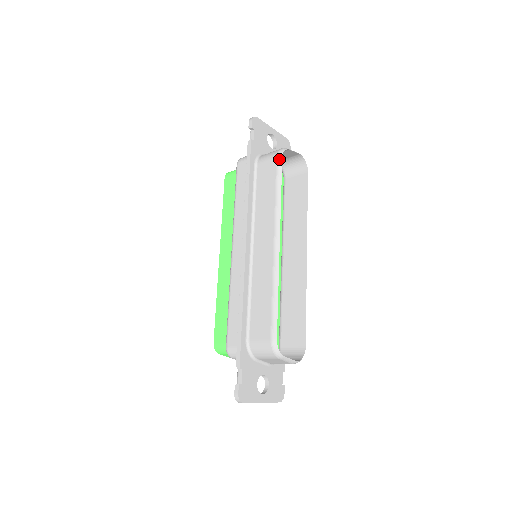
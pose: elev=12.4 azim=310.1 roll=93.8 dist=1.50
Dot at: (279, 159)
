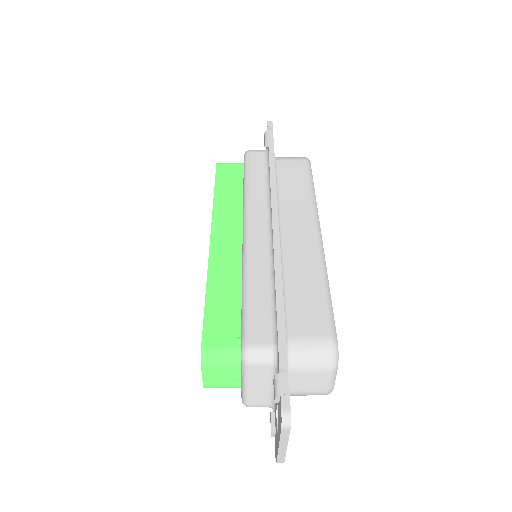
Dot at: (308, 162)
